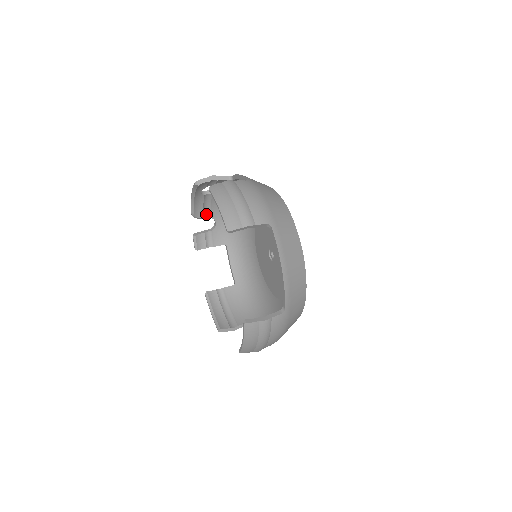
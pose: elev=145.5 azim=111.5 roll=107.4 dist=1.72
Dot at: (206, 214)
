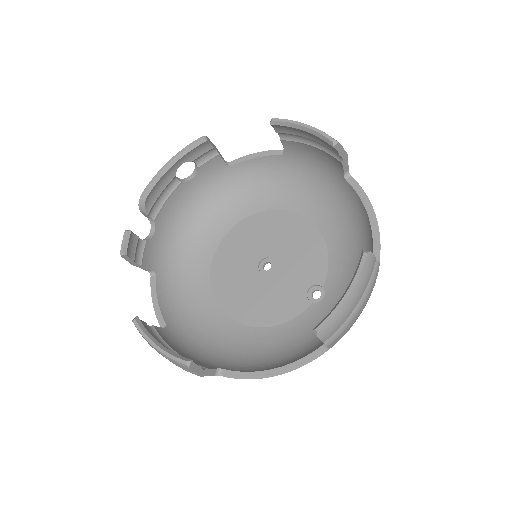
Dot at: (152, 211)
